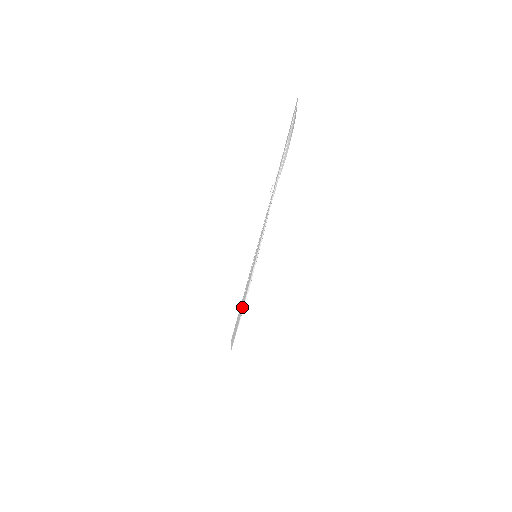
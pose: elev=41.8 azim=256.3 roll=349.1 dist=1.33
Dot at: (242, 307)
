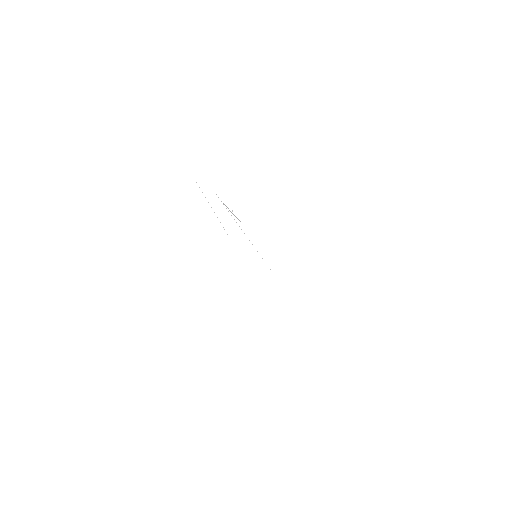
Dot at: occluded
